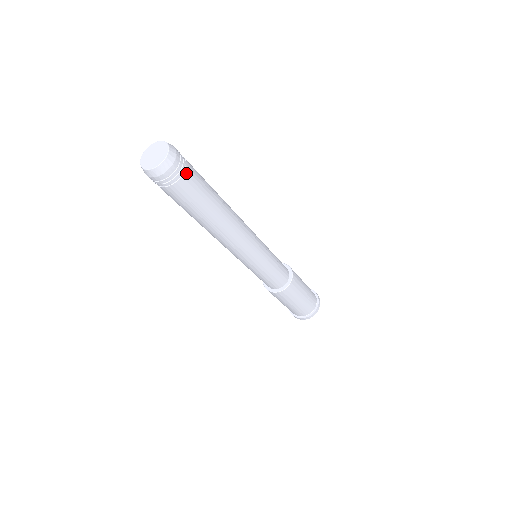
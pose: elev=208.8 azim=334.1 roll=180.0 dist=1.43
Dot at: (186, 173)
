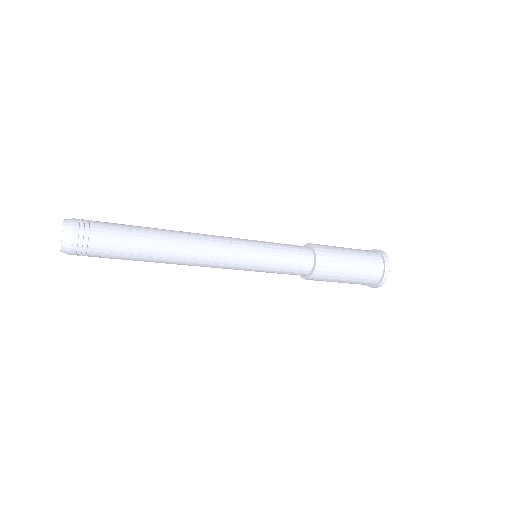
Dot at: (93, 234)
